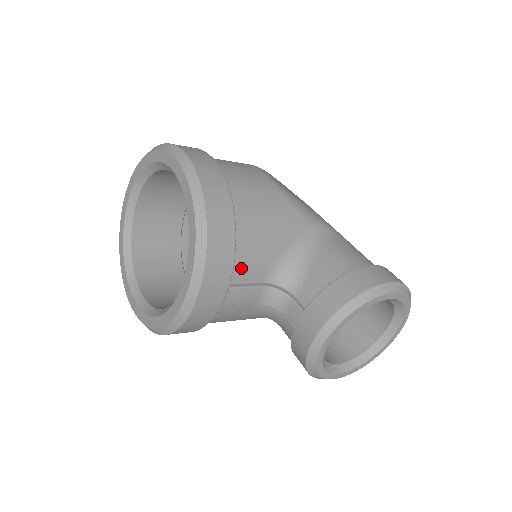
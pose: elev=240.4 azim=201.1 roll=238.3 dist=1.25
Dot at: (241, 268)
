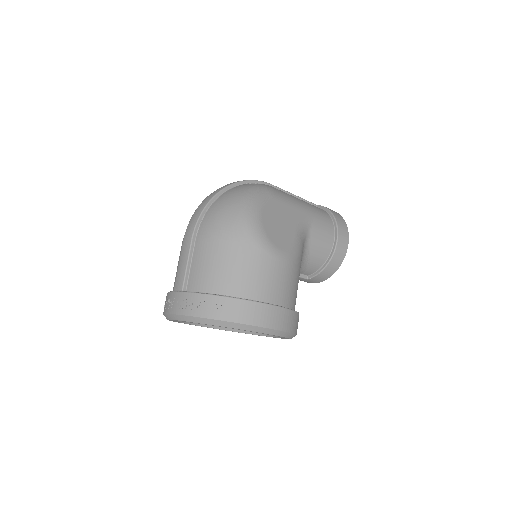
Dot at: occluded
